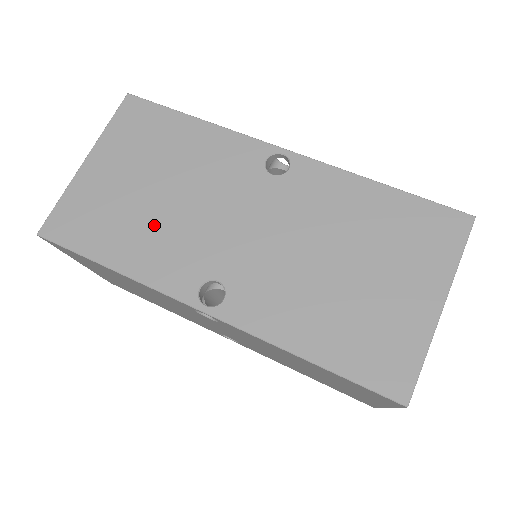
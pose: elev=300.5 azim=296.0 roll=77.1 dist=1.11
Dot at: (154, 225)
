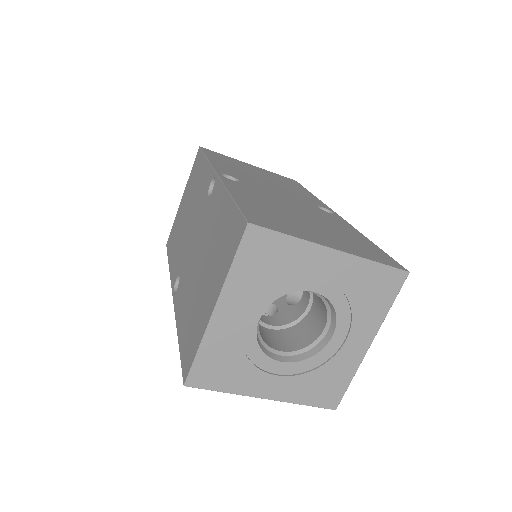
Dot at: (244, 172)
